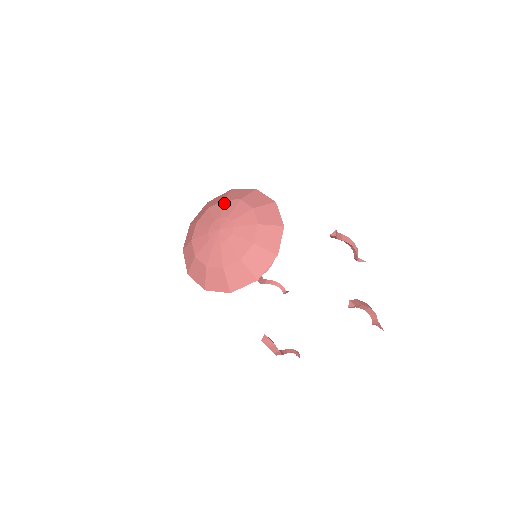
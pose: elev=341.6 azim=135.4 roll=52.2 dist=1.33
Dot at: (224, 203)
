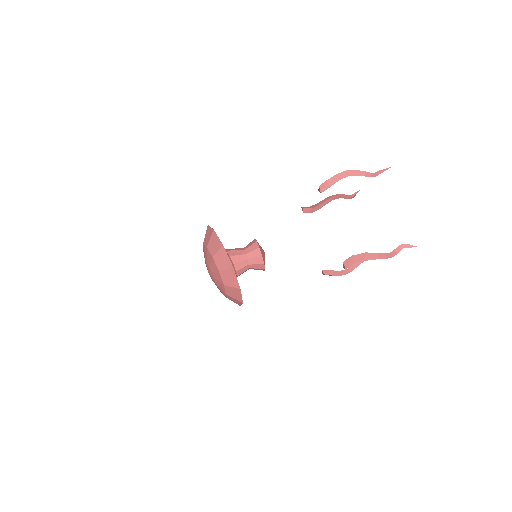
Dot at: (204, 248)
